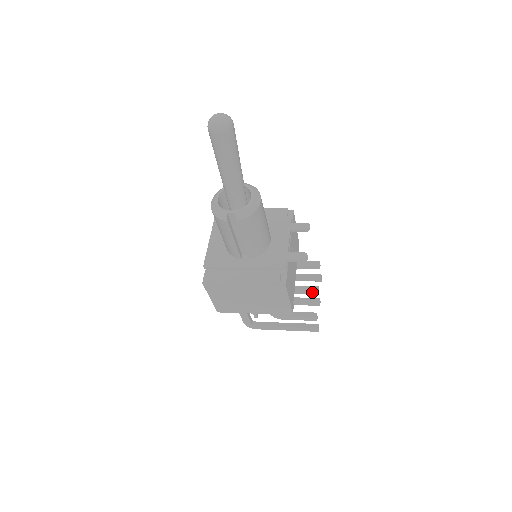
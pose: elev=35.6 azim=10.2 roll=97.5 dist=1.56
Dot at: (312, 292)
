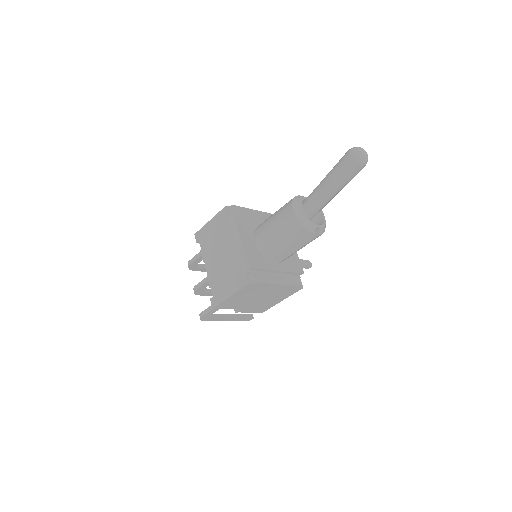
Dot at: occluded
